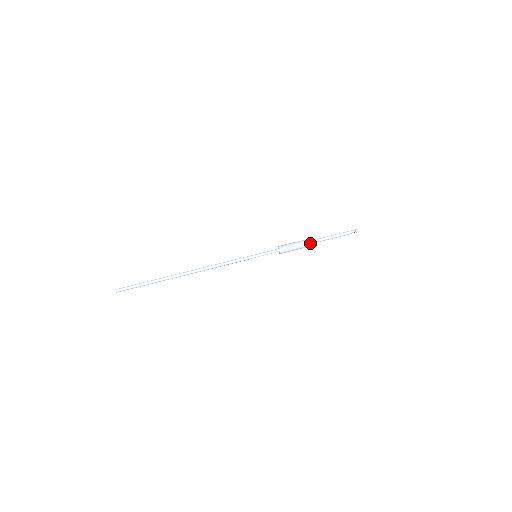
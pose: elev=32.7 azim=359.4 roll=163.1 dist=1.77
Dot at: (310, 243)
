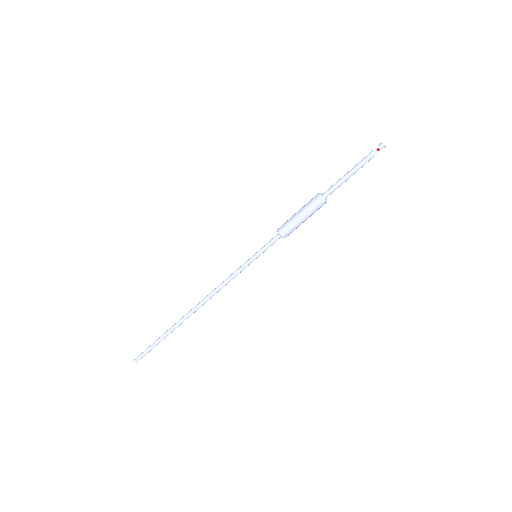
Dot at: (314, 201)
